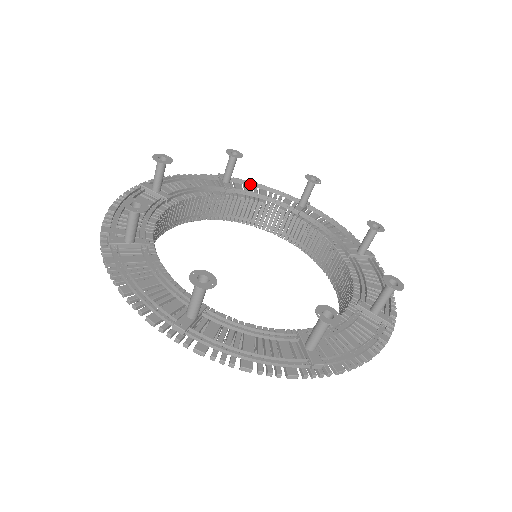
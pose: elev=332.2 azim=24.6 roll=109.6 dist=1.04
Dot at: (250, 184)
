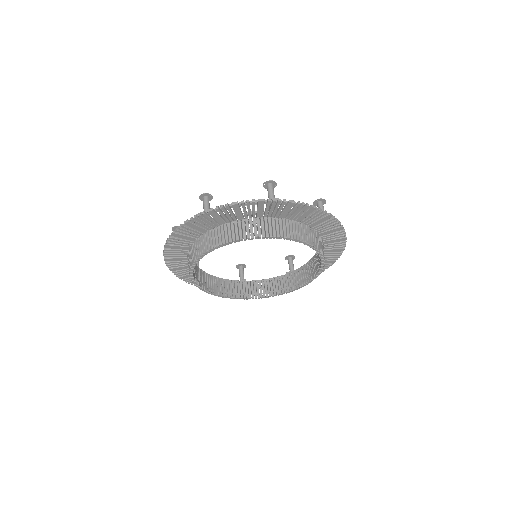
Dot at: occluded
